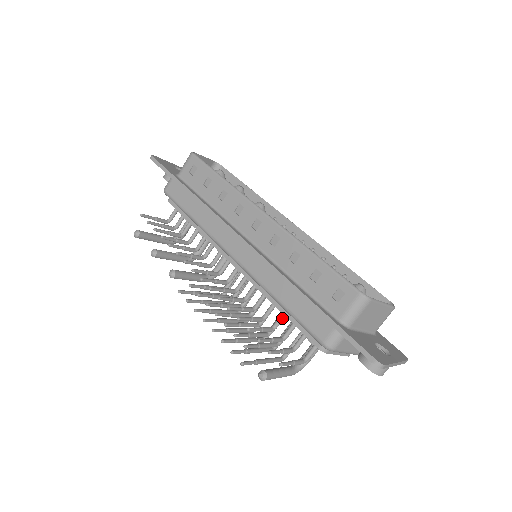
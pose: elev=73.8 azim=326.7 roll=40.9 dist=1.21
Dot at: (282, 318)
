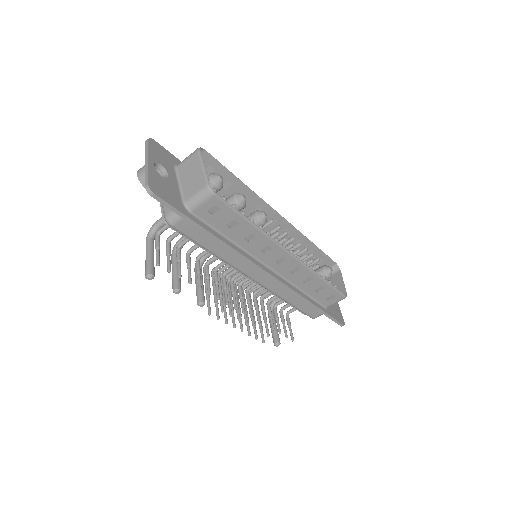
Dot at: occluded
